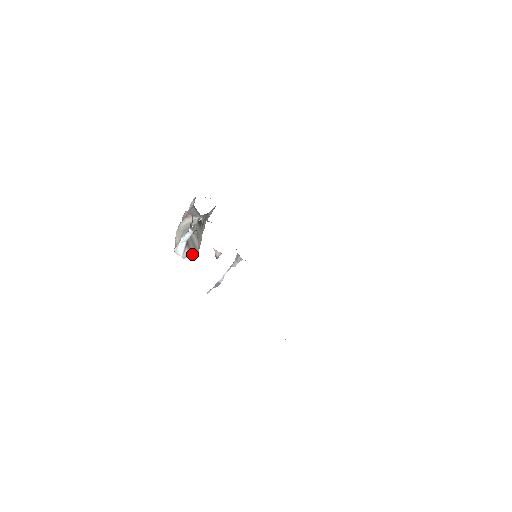
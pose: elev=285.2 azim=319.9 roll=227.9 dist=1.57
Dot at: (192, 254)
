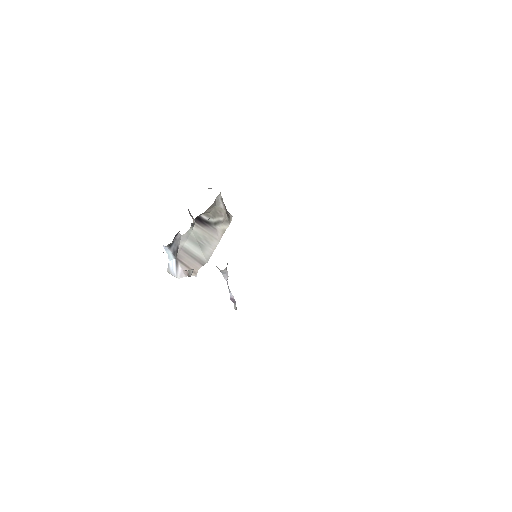
Dot at: occluded
